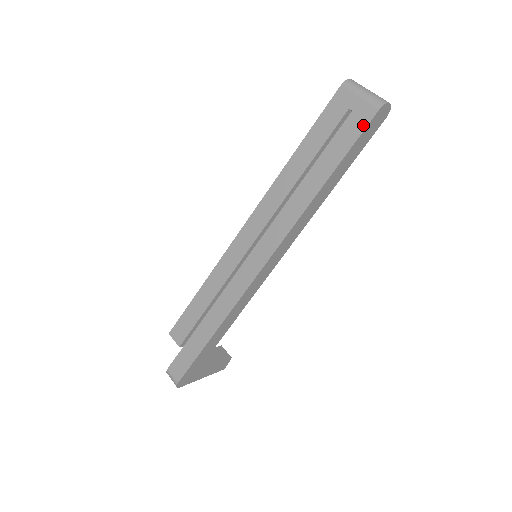
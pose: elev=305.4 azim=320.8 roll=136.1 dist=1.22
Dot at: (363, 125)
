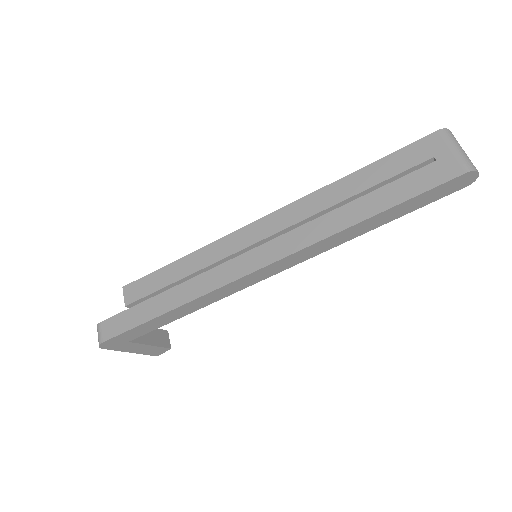
Dot at: (441, 180)
